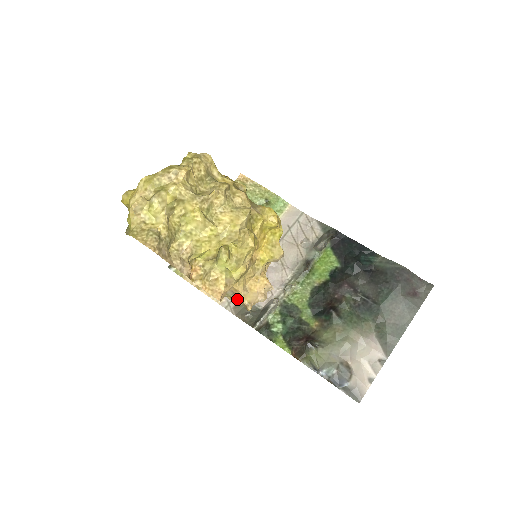
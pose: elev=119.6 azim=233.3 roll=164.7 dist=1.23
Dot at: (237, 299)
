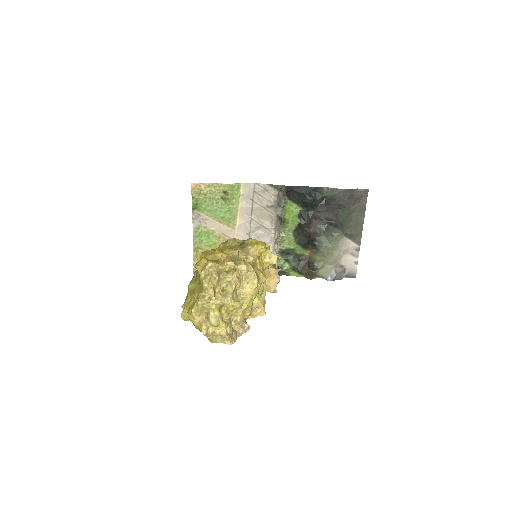
Dot at: occluded
